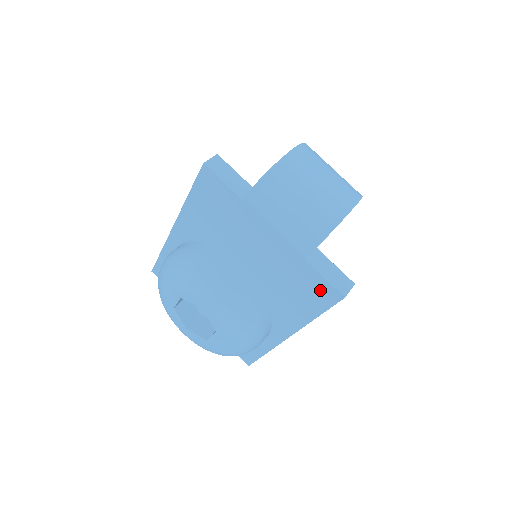
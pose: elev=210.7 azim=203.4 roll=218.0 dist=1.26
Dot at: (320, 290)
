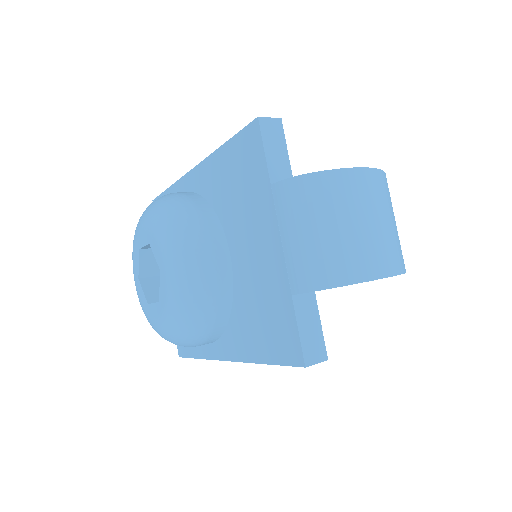
Dot at: (286, 339)
